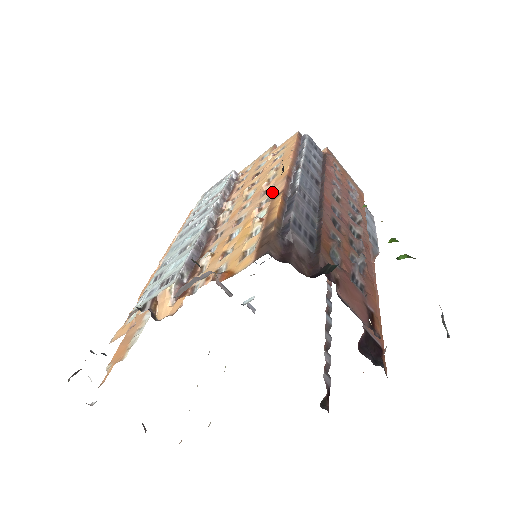
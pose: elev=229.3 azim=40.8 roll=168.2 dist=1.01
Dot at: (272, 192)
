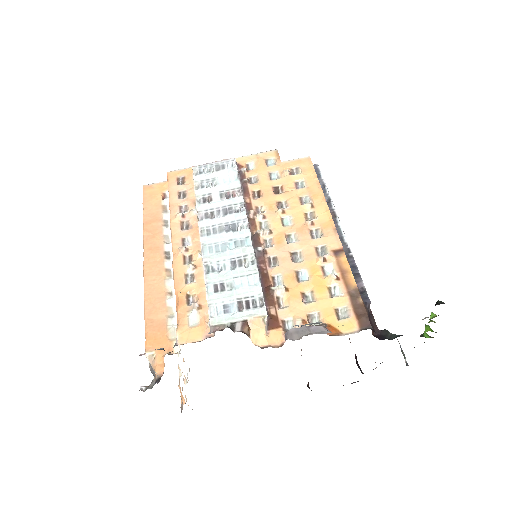
Dot at: (327, 242)
